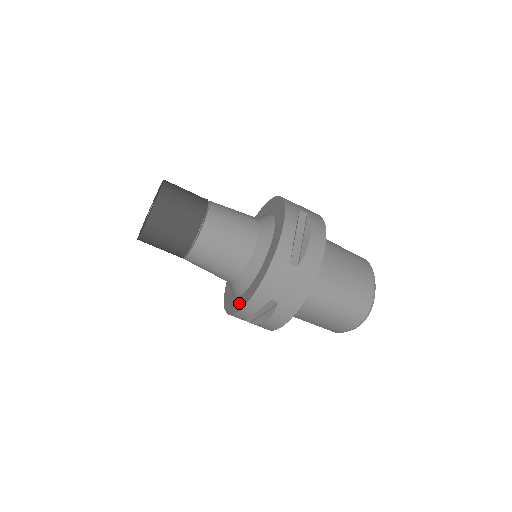
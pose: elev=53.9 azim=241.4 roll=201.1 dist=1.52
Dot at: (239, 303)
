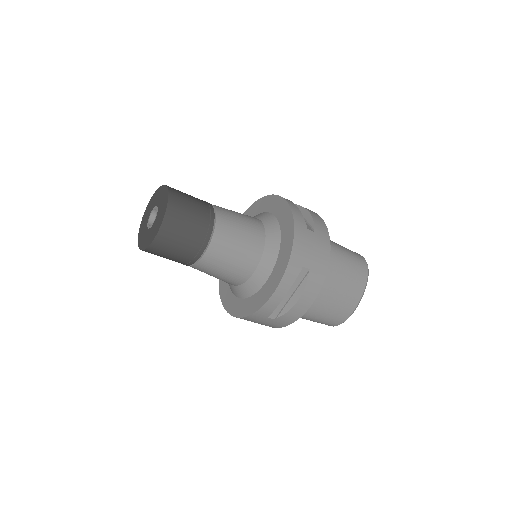
Dot at: (225, 294)
